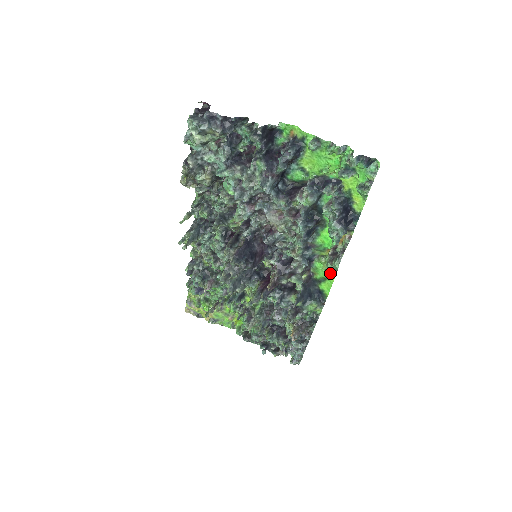
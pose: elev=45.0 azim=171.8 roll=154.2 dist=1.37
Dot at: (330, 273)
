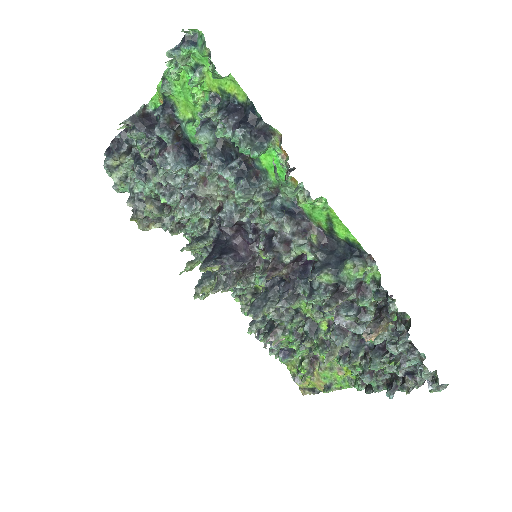
Dot at: occluded
